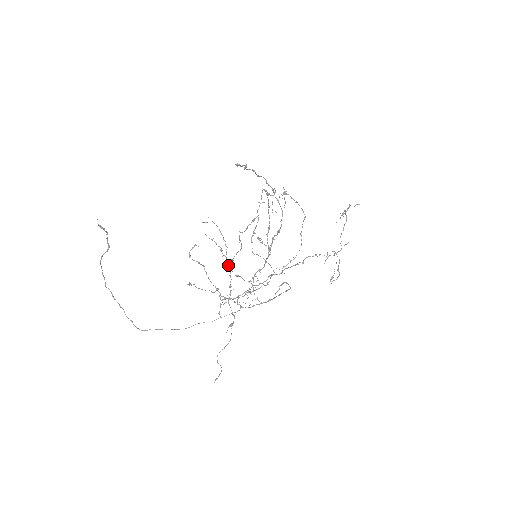
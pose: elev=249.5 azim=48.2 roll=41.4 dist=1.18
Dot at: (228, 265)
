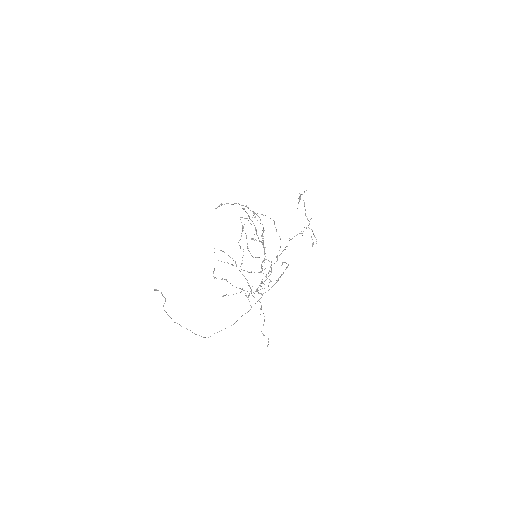
Dot at: occluded
